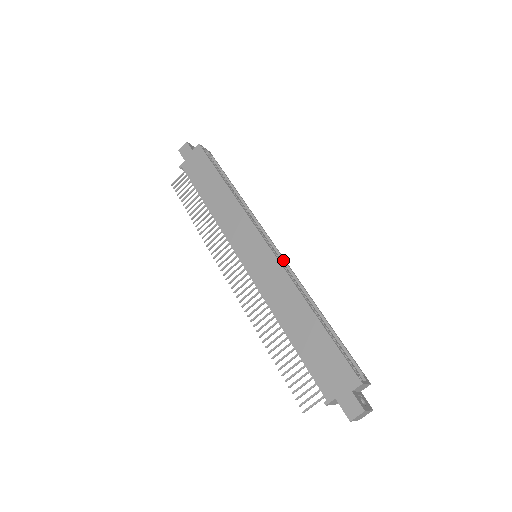
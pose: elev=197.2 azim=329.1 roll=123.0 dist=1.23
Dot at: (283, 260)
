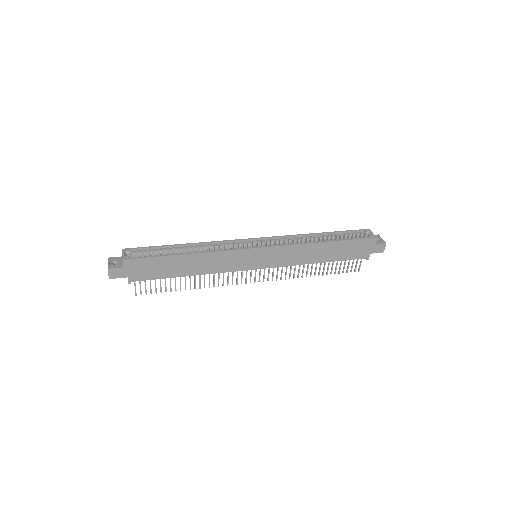
Dot at: (269, 239)
